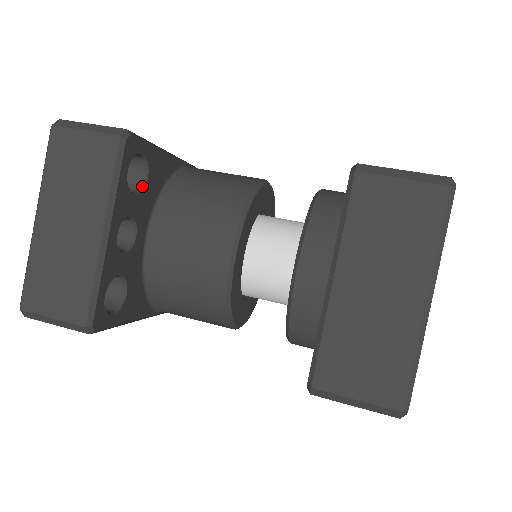
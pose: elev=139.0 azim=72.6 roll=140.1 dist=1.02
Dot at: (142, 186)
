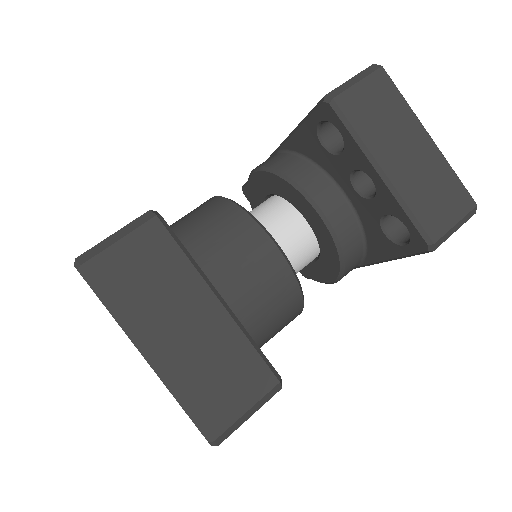
Dot at: occluded
